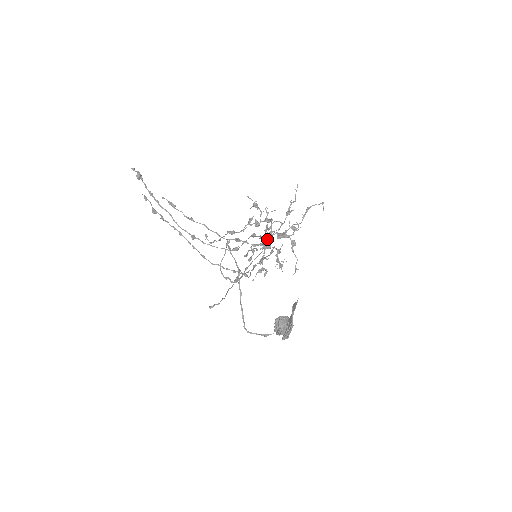
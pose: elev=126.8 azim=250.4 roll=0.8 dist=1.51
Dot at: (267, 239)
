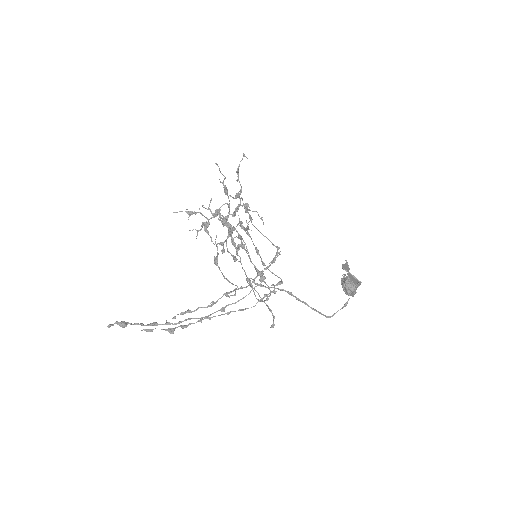
Dot at: (227, 226)
